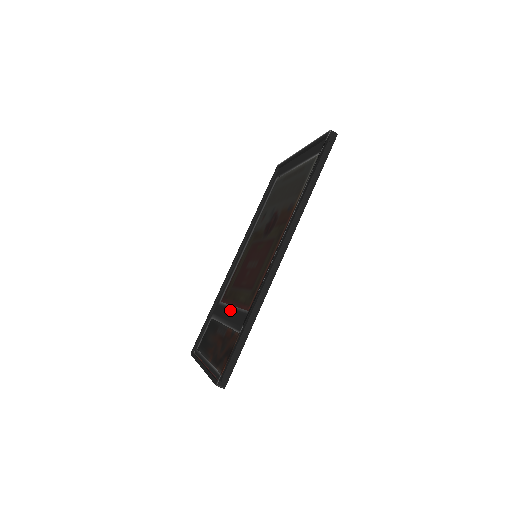
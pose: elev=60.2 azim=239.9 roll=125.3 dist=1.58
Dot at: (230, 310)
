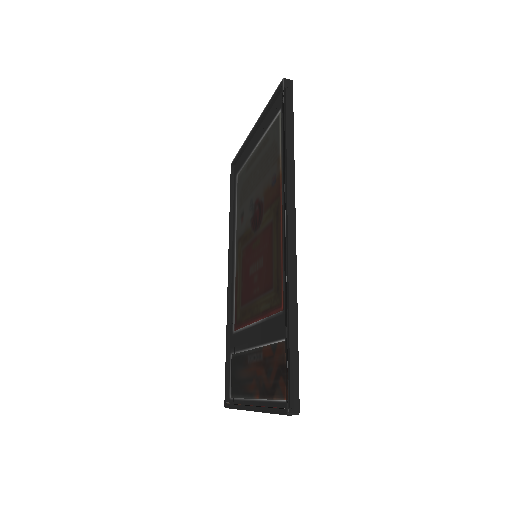
Dot at: (254, 328)
